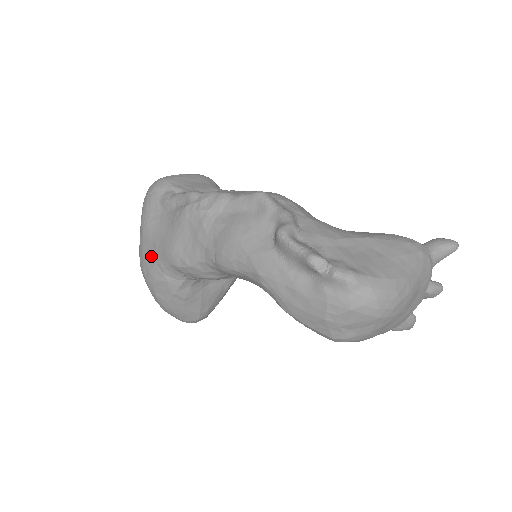
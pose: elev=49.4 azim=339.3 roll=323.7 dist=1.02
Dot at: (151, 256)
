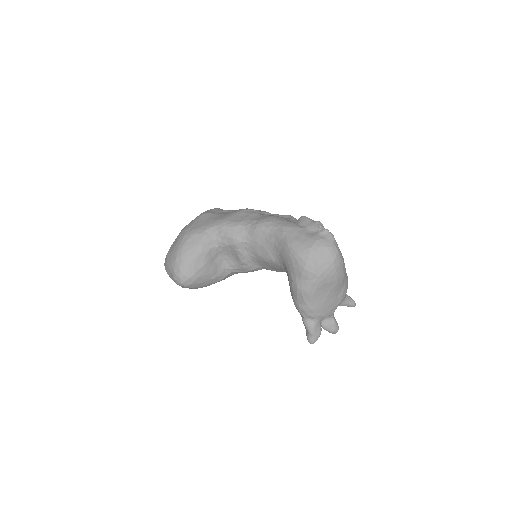
Dot at: (201, 223)
